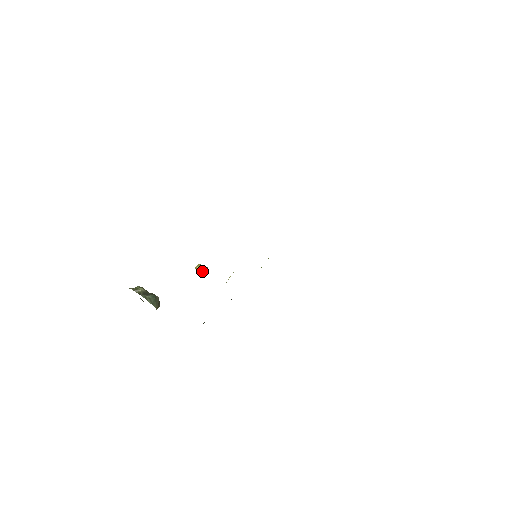
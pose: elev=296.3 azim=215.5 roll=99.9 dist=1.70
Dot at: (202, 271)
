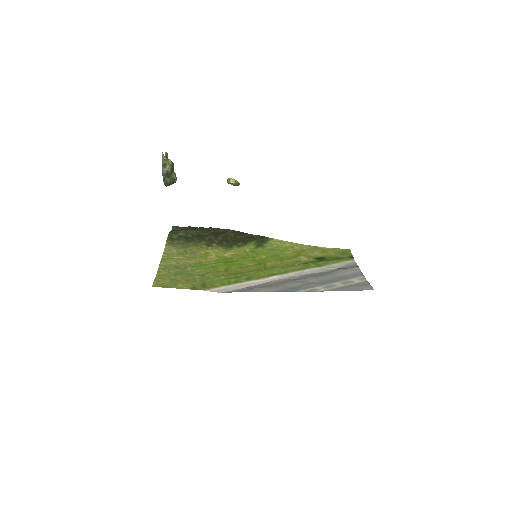
Dot at: (232, 184)
